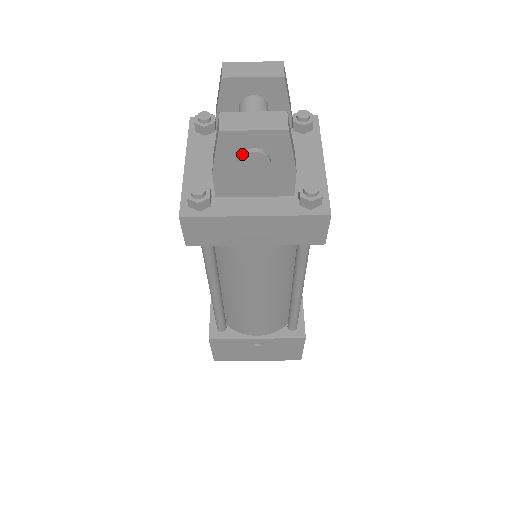
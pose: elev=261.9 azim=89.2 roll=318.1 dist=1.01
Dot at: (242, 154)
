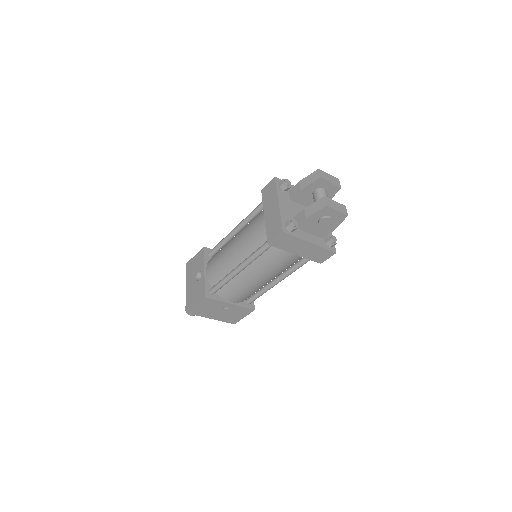
Dot at: (326, 217)
